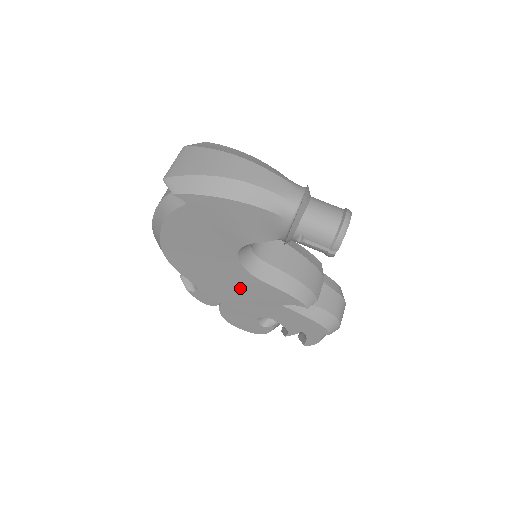
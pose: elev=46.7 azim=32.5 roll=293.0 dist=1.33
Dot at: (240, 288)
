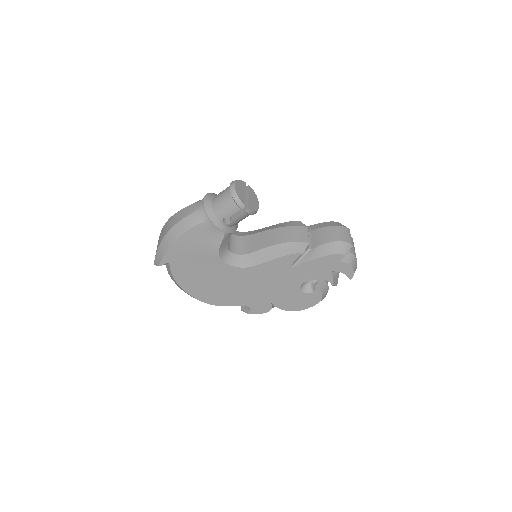
Dot at: (260, 282)
